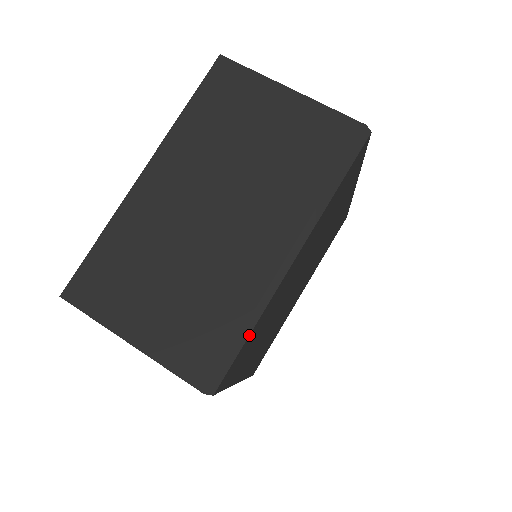
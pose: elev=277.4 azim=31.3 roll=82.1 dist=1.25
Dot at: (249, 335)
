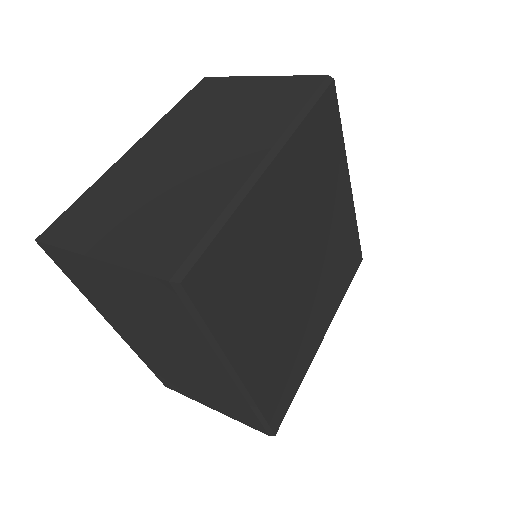
Dot at: (224, 225)
